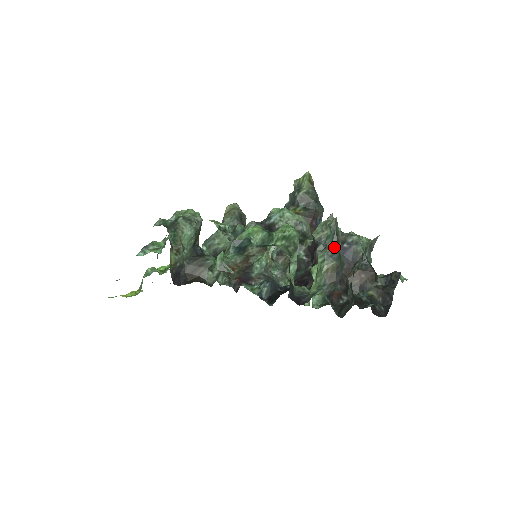
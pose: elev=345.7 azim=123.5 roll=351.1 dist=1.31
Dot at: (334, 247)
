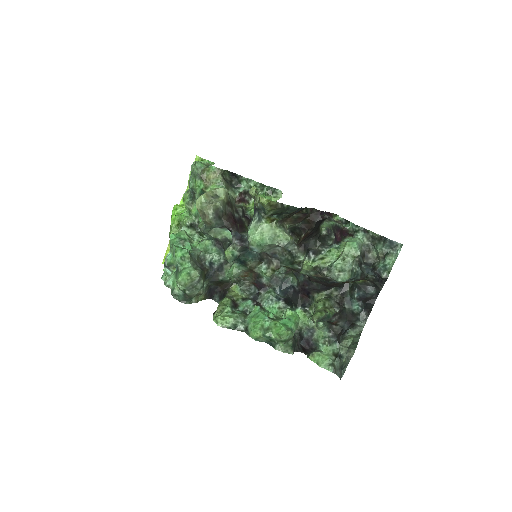
Dot at: (322, 320)
